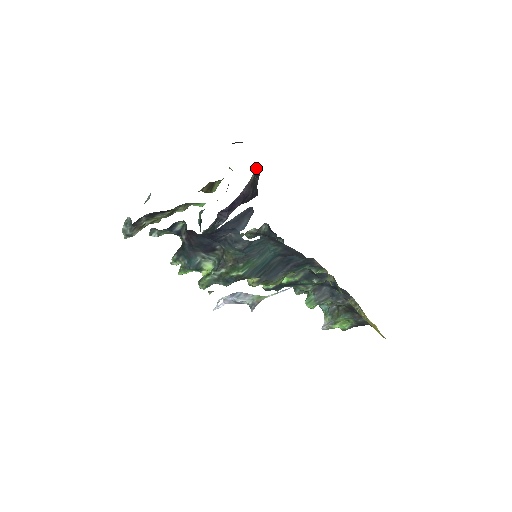
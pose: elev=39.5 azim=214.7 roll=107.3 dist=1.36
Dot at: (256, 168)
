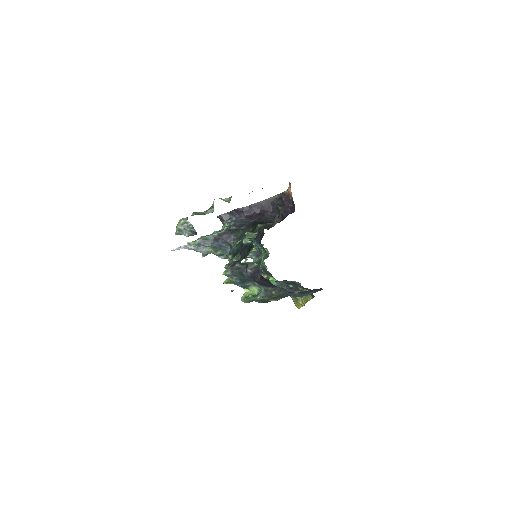
Dot at: (287, 200)
